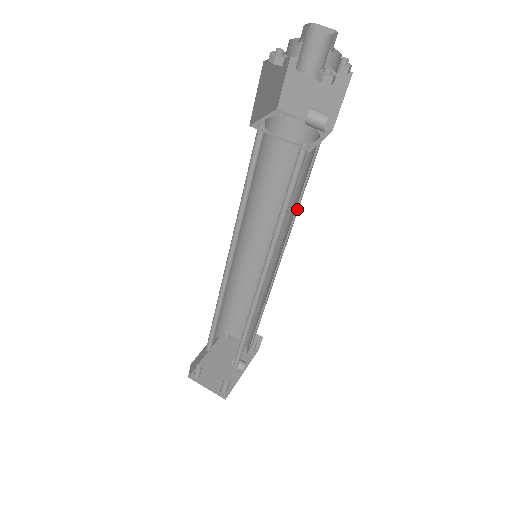
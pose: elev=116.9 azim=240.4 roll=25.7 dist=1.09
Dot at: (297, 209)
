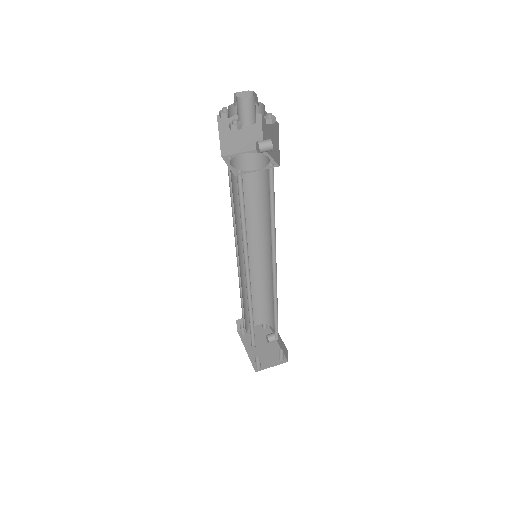
Dot at: (262, 209)
